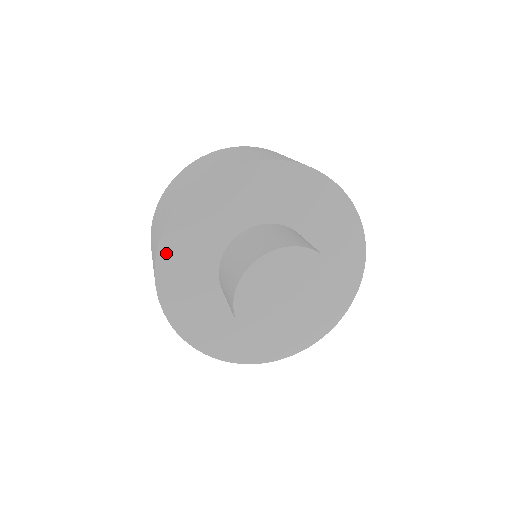
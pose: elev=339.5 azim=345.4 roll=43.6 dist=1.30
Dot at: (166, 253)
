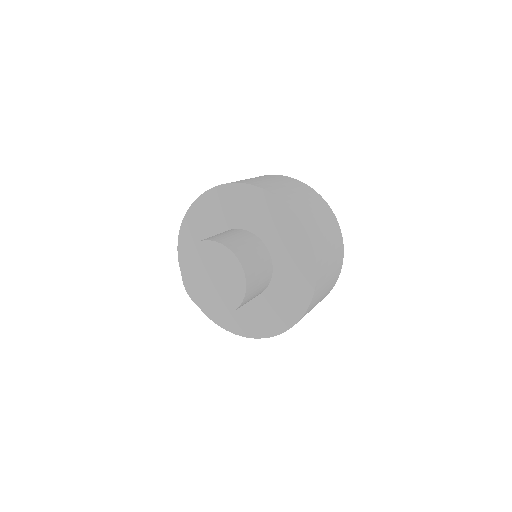
Dot at: occluded
